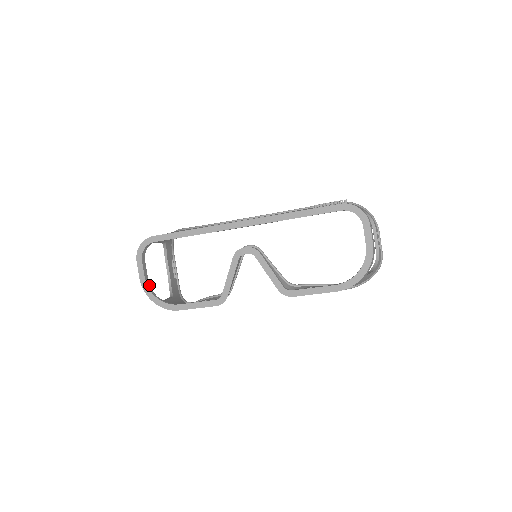
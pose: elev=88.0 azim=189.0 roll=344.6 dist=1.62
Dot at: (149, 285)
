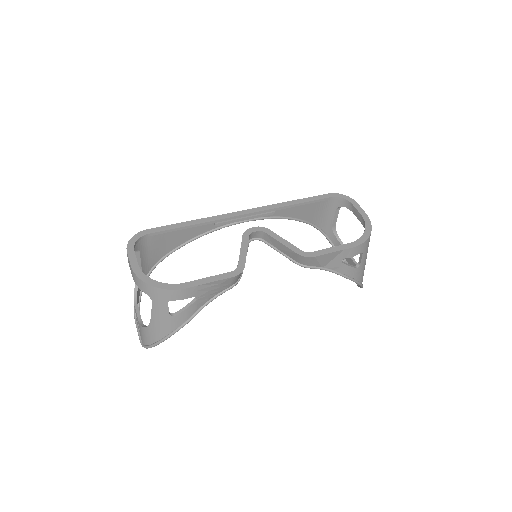
Dot at: occluded
